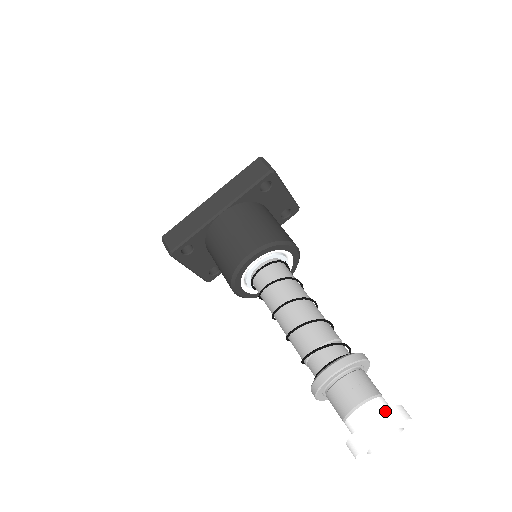
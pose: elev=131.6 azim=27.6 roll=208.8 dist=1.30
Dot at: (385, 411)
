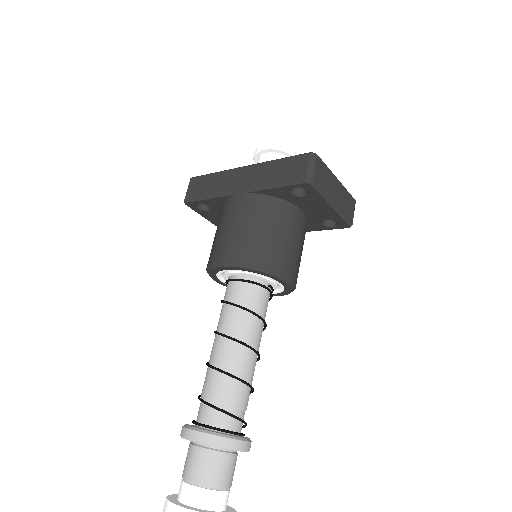
Dot at: out of frame
